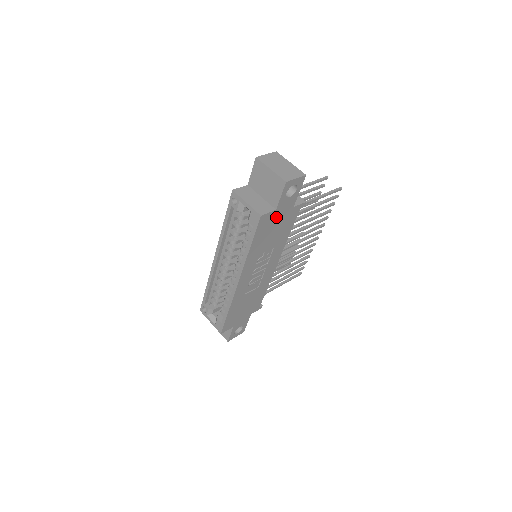
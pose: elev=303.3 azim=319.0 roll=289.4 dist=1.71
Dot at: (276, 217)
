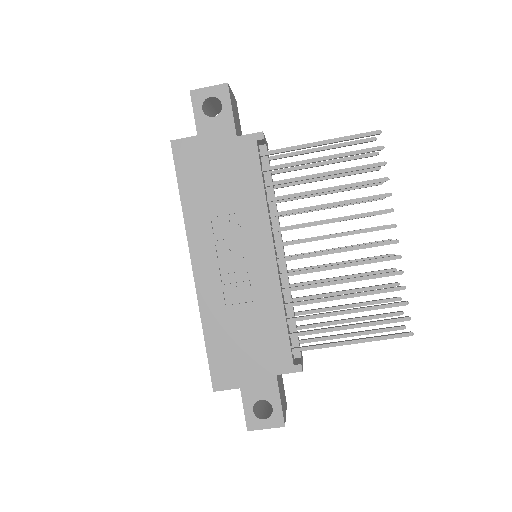
Dot at: (207, 150)
